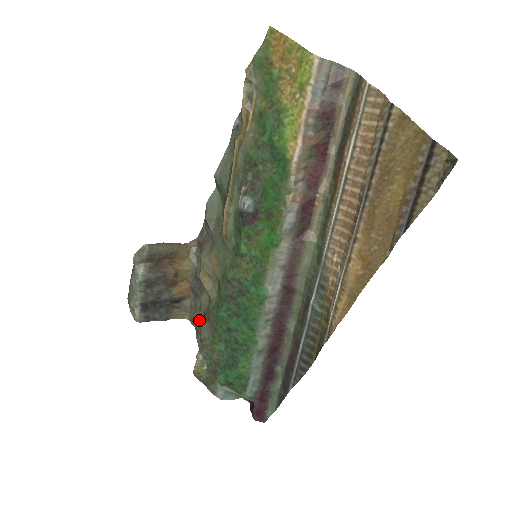
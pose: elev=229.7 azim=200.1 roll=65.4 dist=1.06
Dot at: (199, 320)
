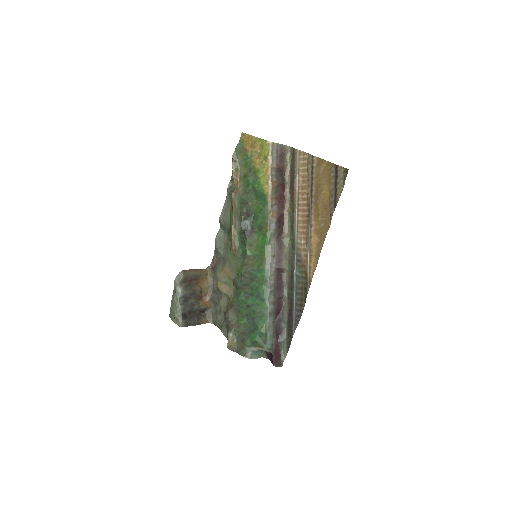
Dot at: (221, 319)
